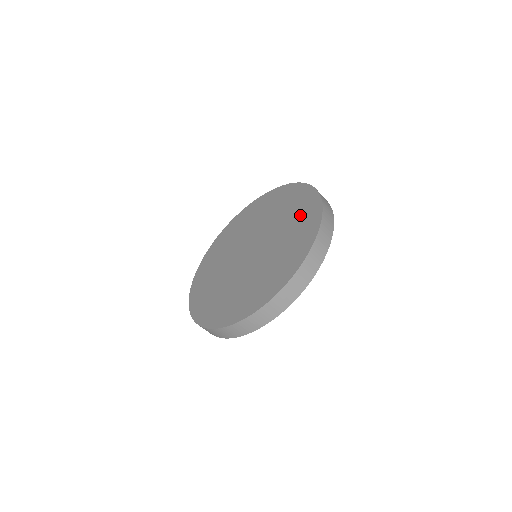
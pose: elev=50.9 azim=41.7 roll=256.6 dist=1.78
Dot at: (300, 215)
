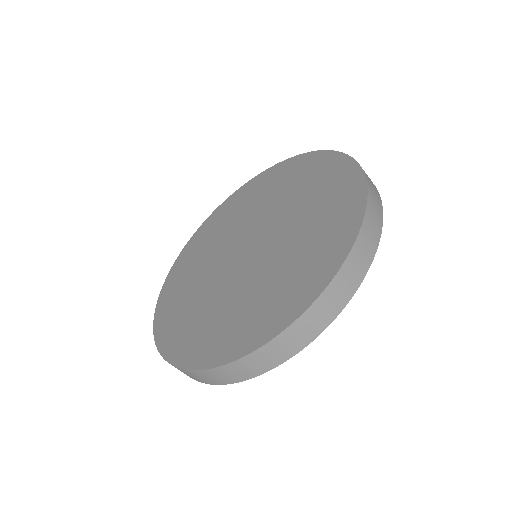
Dot at: (323, 232)
